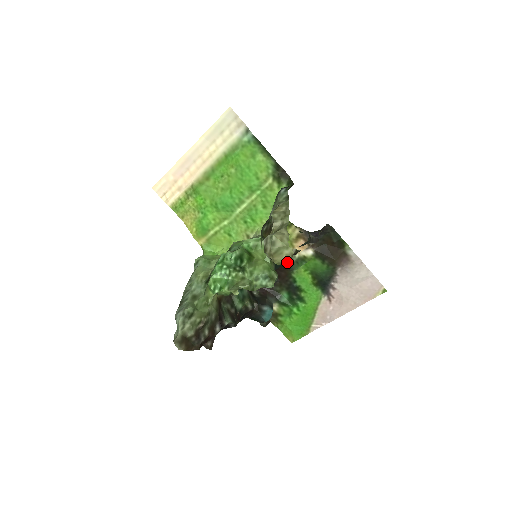
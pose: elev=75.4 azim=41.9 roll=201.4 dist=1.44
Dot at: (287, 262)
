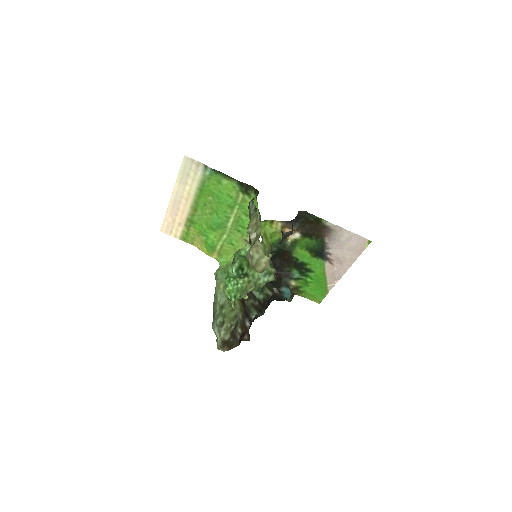
Dot at: (267, 267)
